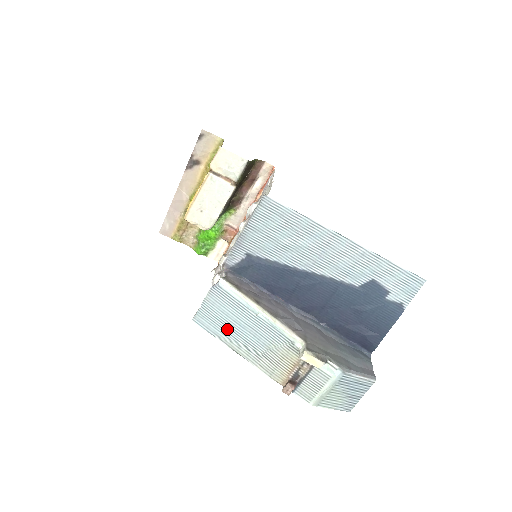
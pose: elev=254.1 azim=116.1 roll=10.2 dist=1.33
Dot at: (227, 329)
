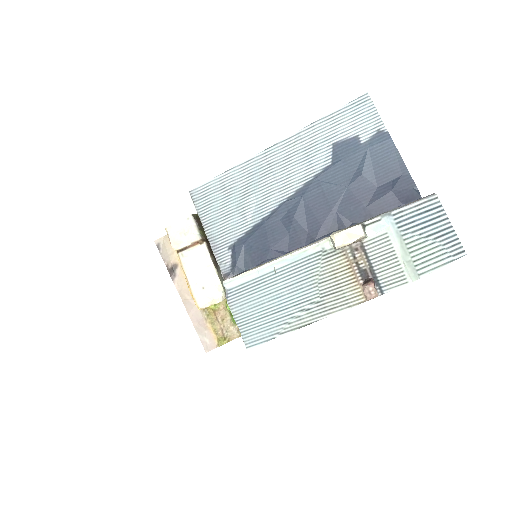
Dot at: (274, 317)
